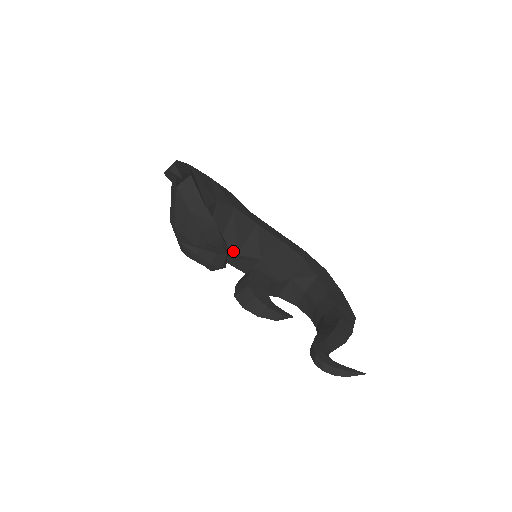
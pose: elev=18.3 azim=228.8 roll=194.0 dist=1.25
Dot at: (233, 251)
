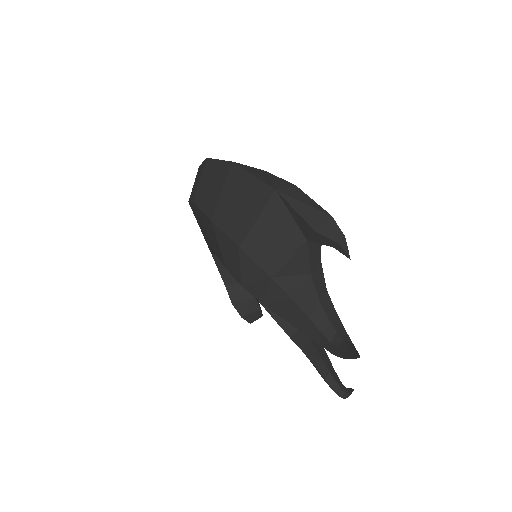
Dot at: occluded
